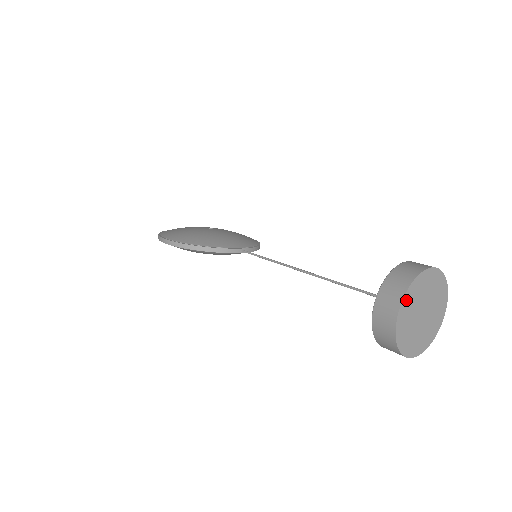
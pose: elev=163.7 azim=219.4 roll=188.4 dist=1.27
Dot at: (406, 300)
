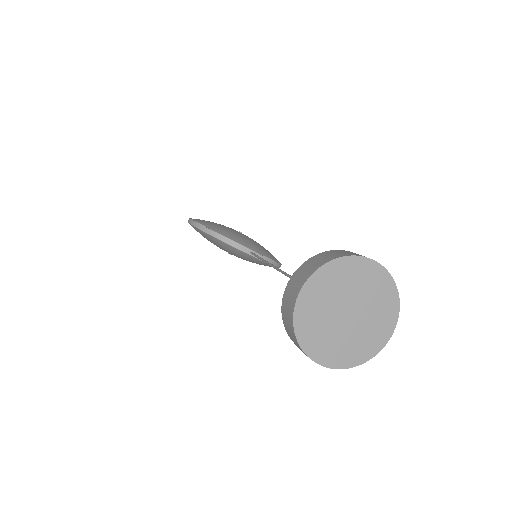
Dot at: (321, 276)
